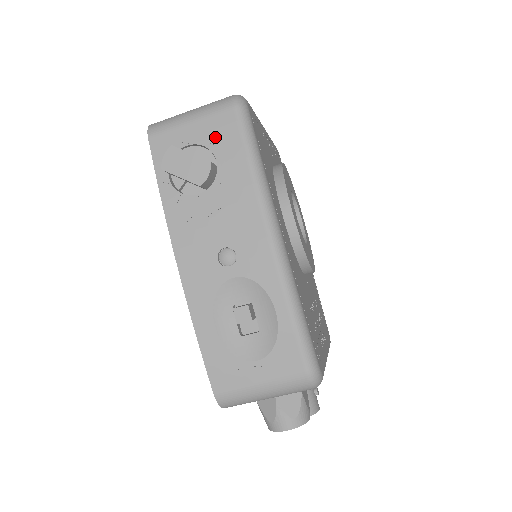
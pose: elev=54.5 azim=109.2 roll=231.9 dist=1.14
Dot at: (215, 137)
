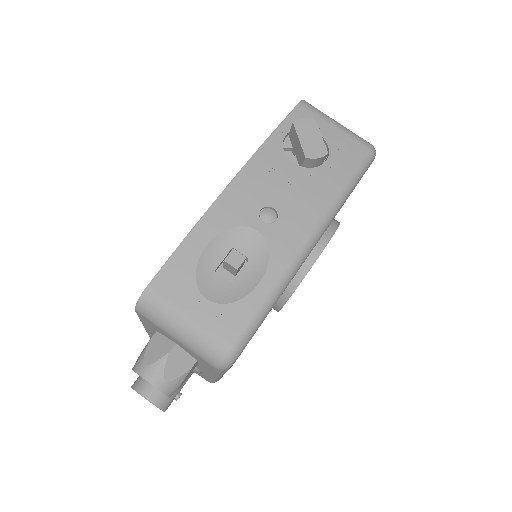
Dot at: (340, 149)
